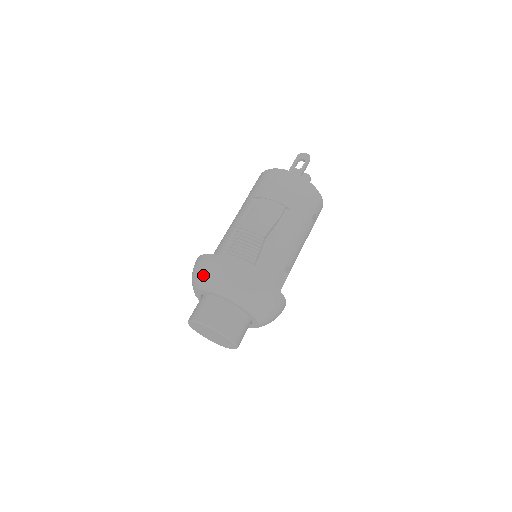
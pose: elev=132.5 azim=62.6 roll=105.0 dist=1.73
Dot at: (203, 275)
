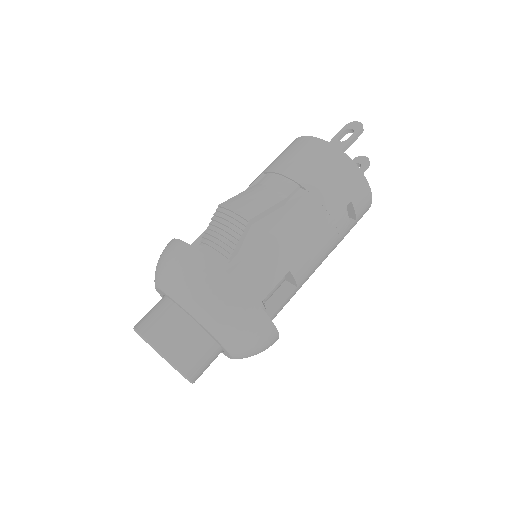
Dot at: (158, 266)
